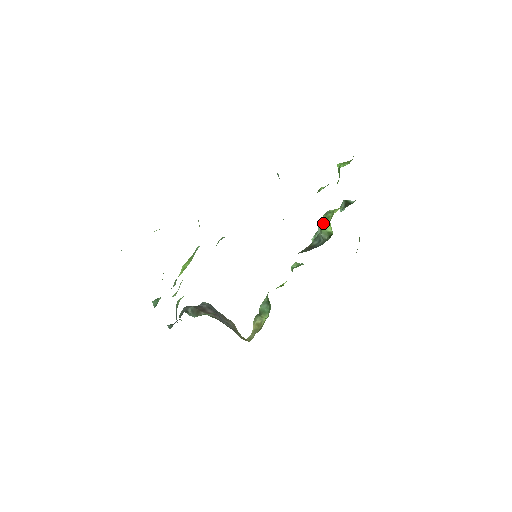
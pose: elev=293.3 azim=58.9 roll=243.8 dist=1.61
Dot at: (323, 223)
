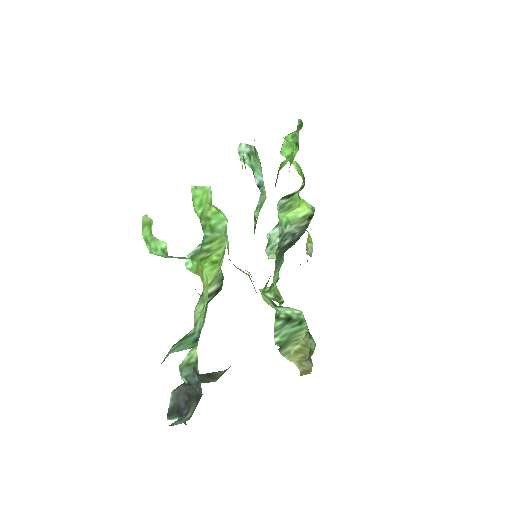
Dot at: (288, 213)
